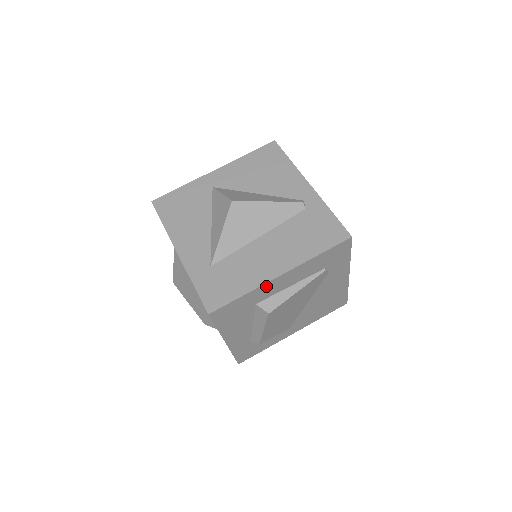
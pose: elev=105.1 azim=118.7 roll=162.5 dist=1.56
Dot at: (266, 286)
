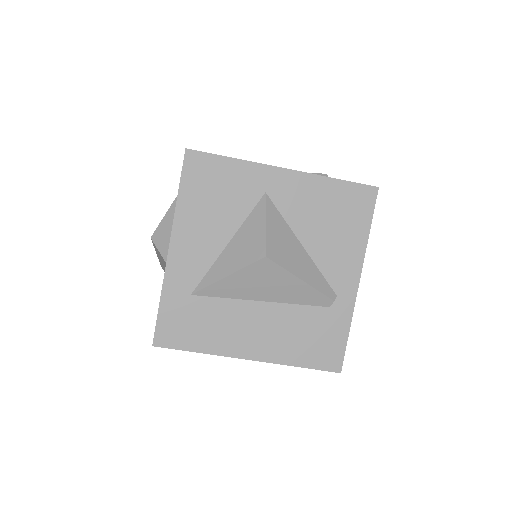
Dot at: (227, 354)
